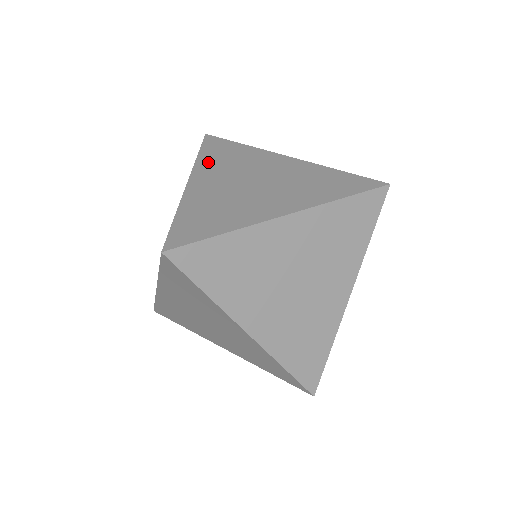
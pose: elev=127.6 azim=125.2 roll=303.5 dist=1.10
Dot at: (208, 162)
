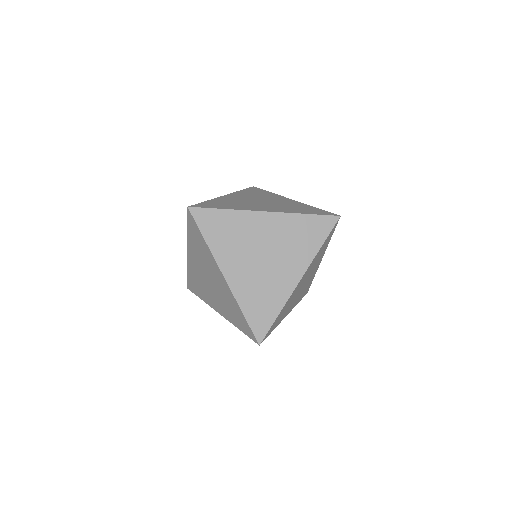
Dot at: (243, 193)
